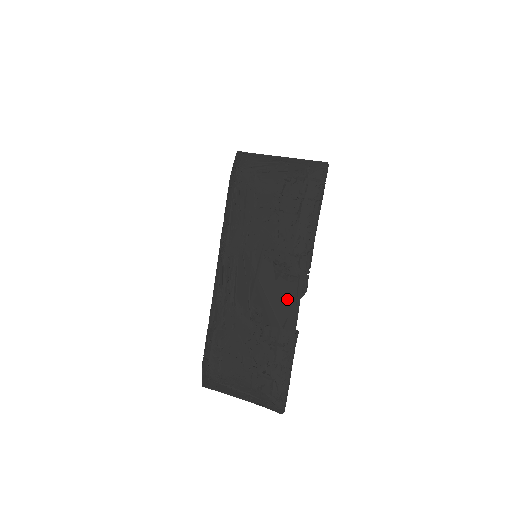
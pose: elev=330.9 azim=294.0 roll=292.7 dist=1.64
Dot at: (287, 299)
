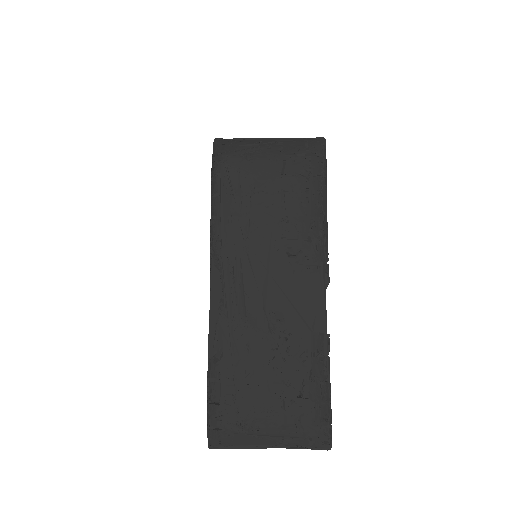
Dot at: (310, 295)
